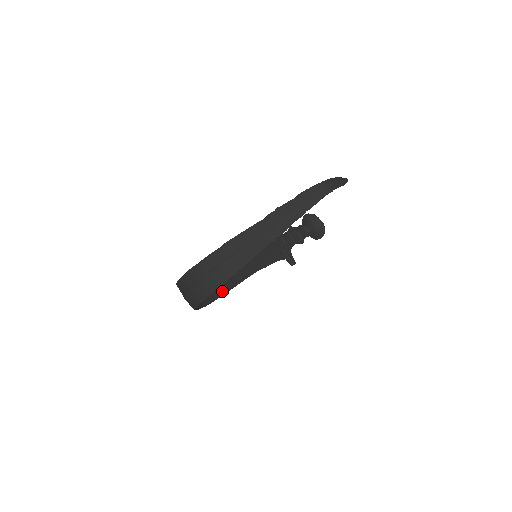
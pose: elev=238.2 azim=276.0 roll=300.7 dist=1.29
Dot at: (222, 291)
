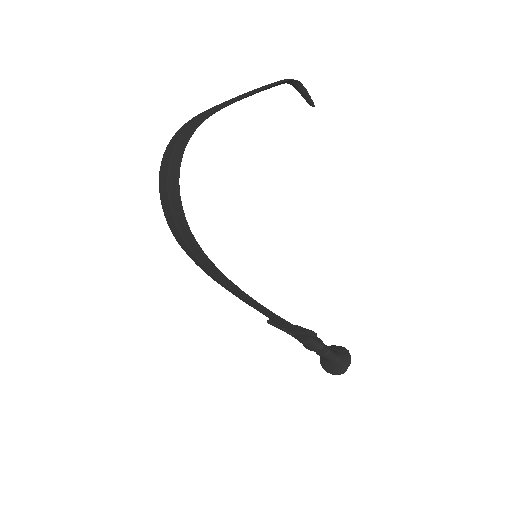
Dot at: (216, 268)
